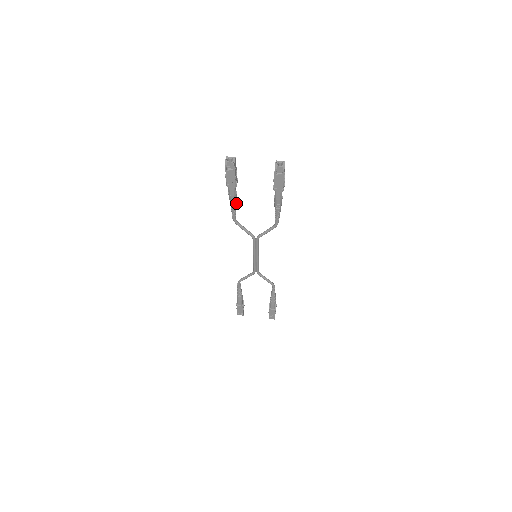
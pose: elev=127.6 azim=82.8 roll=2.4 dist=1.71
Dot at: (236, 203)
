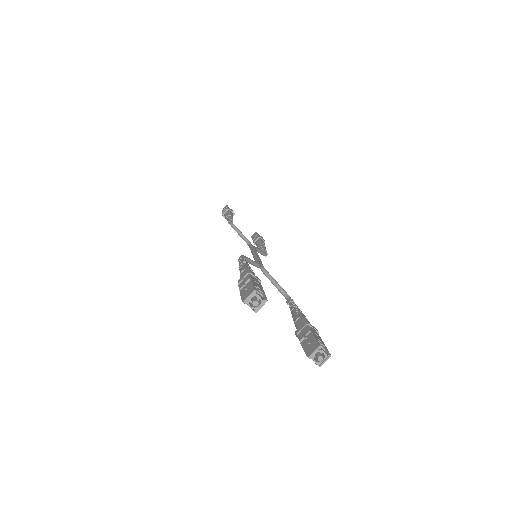
Dot at: occluded
